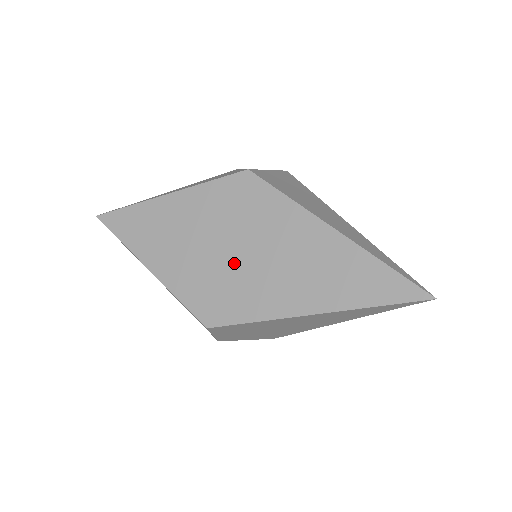
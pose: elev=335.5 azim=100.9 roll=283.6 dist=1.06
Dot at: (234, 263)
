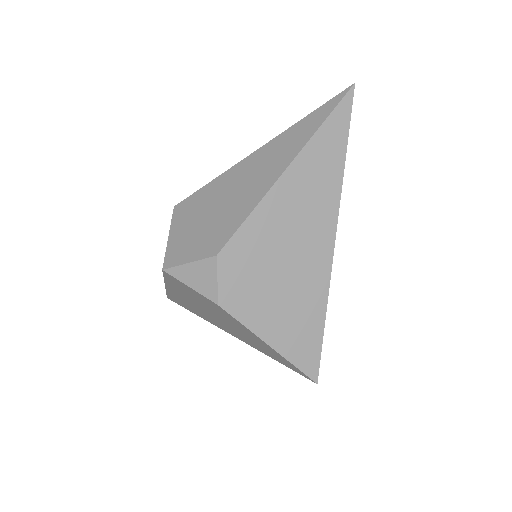
Dot at: occluded
